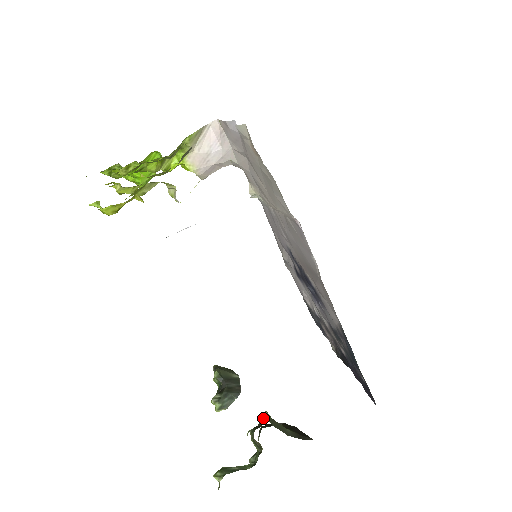
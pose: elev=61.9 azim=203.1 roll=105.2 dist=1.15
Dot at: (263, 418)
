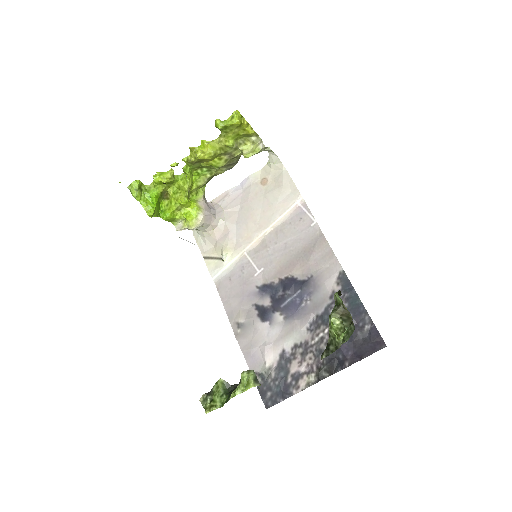
Dot at: occluded
